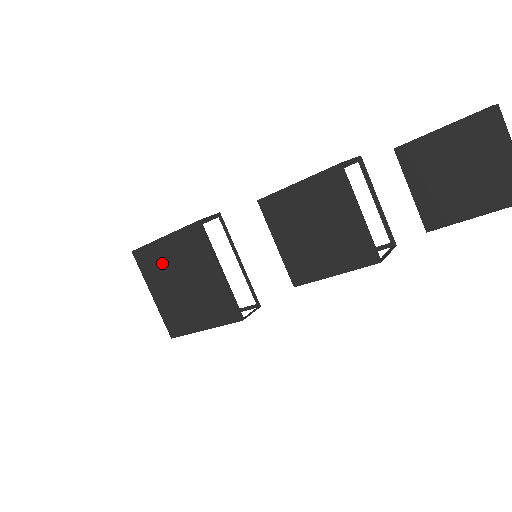
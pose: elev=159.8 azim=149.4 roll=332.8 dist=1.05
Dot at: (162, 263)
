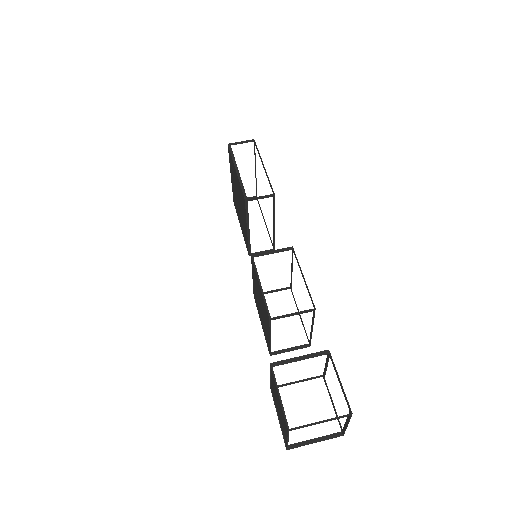
Dot at: (234, 176)
